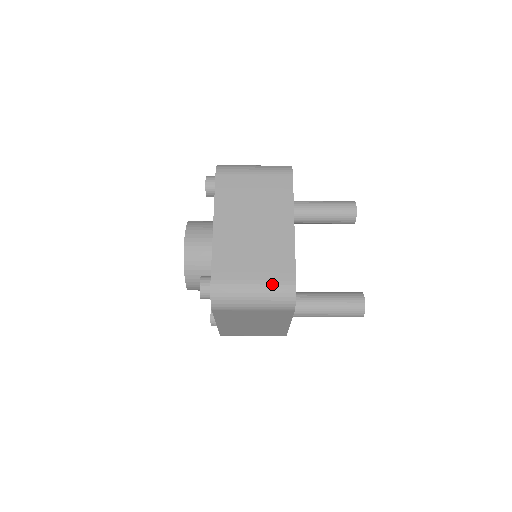
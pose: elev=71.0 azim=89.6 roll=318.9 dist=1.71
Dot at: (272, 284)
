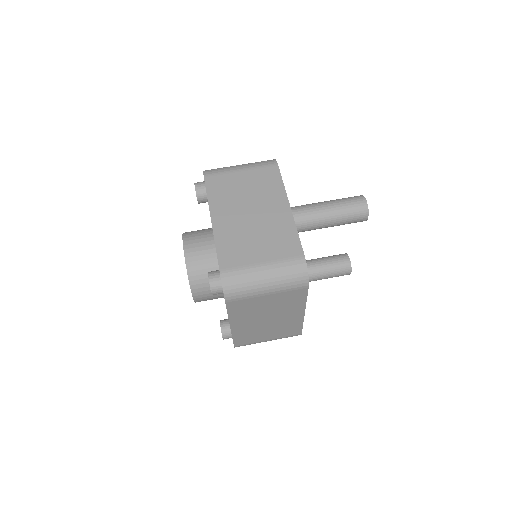
Dot at: occluded
